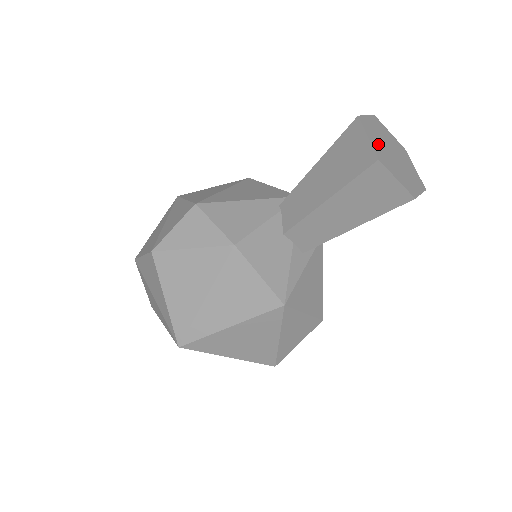
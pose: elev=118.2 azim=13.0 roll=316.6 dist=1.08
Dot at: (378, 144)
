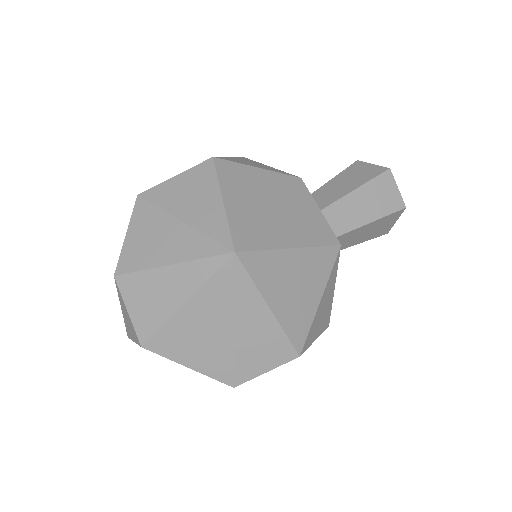
Dot at: occluded
